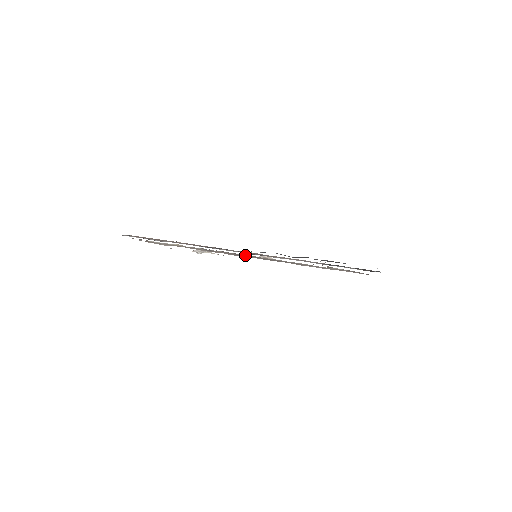
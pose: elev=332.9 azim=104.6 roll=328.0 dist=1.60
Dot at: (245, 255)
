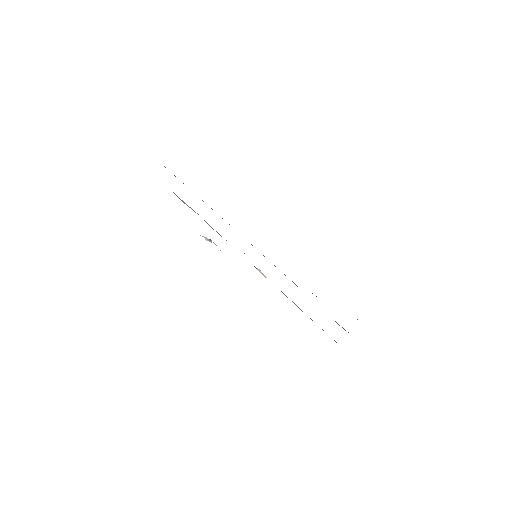
Dot at: occluded
